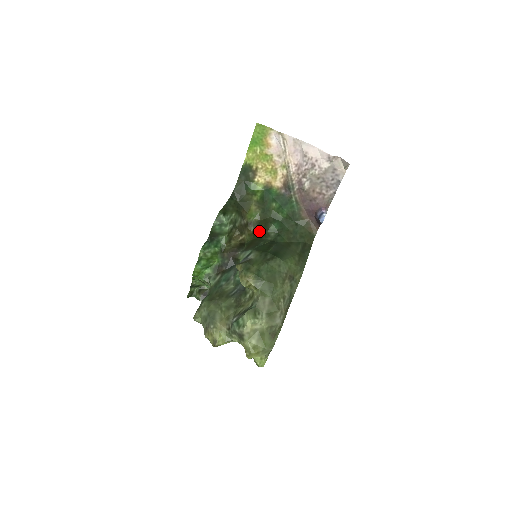
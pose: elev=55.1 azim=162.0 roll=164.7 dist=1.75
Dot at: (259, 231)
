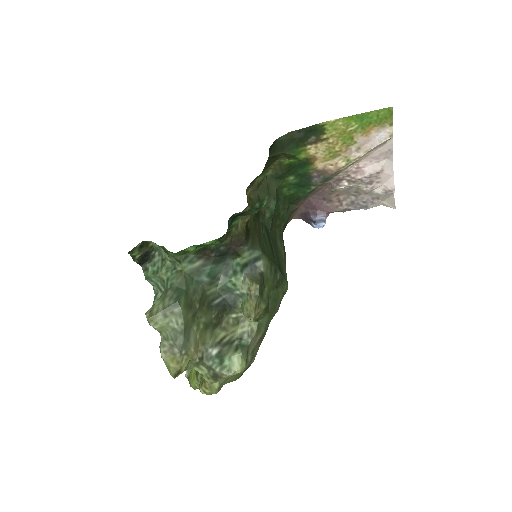
Dot at: (256, 201)
